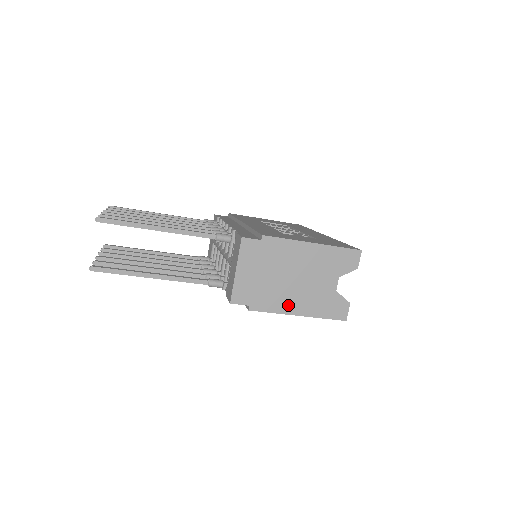
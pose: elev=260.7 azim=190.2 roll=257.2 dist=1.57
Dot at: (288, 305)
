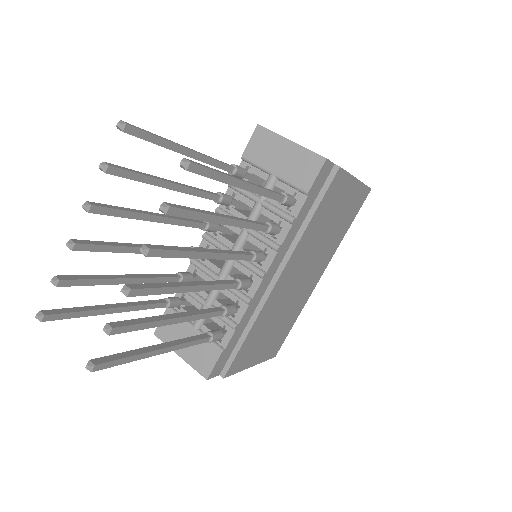
Dot at: occluded
